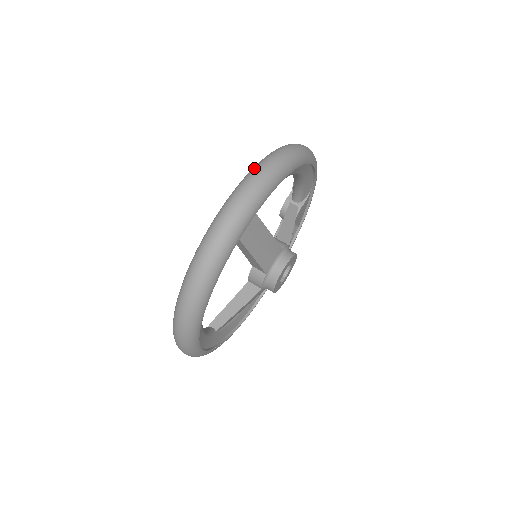
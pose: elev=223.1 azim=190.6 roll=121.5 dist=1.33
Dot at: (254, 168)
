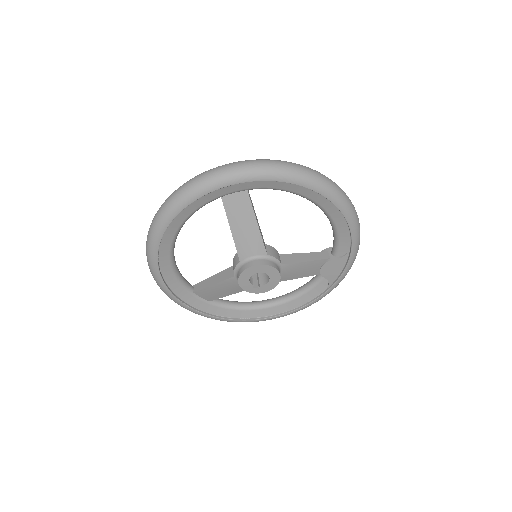
Dot at: (267, 159)
